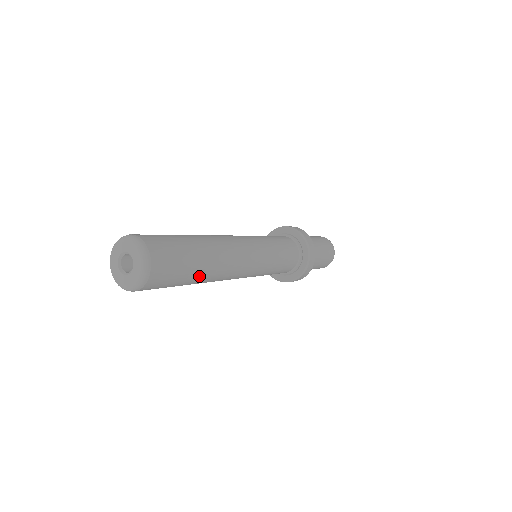
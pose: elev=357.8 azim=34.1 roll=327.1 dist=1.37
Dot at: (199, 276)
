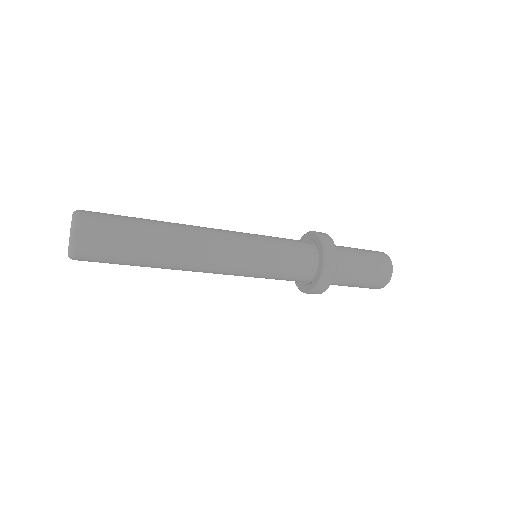
Dot at: (148, 255)
